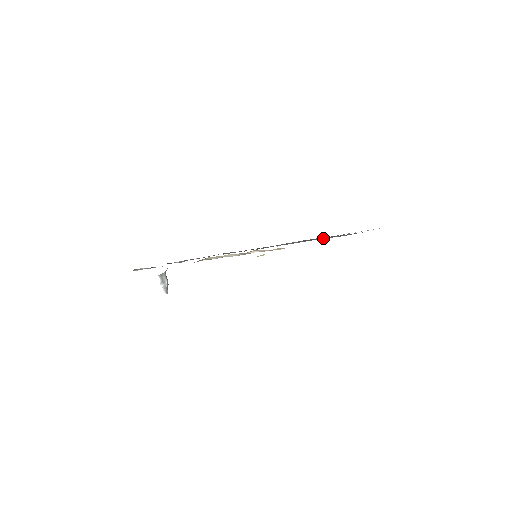
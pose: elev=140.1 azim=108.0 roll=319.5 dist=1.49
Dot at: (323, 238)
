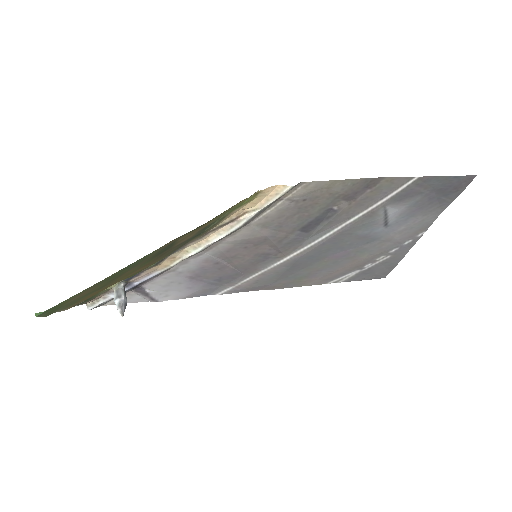
Dot at: (351, 222)
